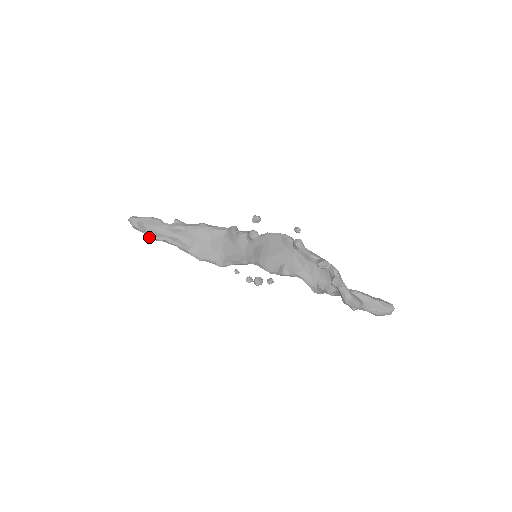
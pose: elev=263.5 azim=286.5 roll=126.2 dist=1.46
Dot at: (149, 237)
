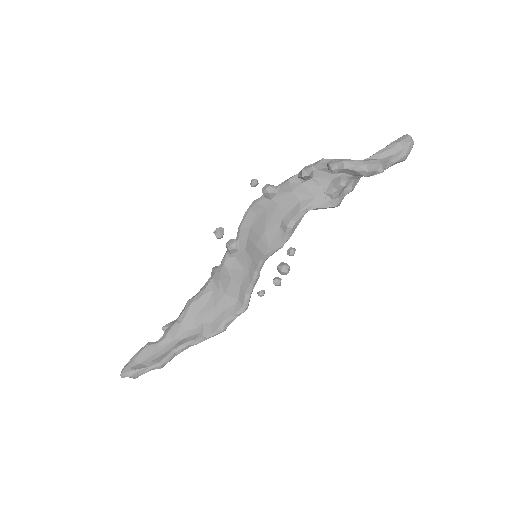
Dot at: (157, 368)
